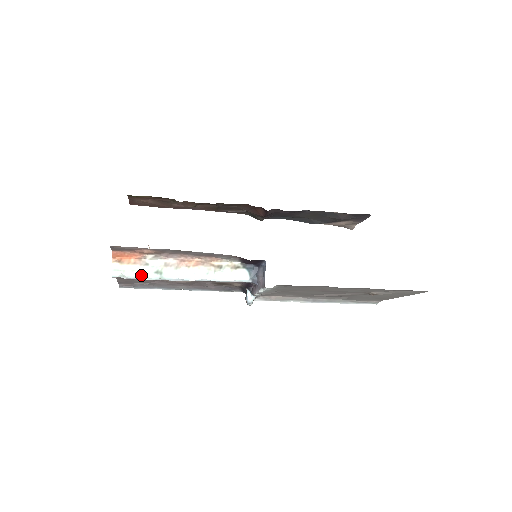
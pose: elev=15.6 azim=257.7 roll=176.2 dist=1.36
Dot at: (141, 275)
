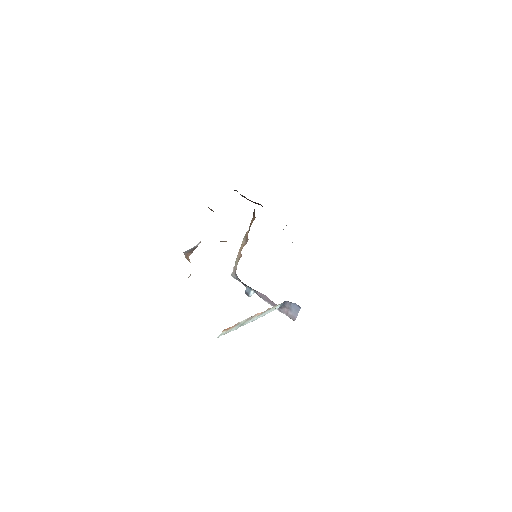
Dot at: (232, 330)
